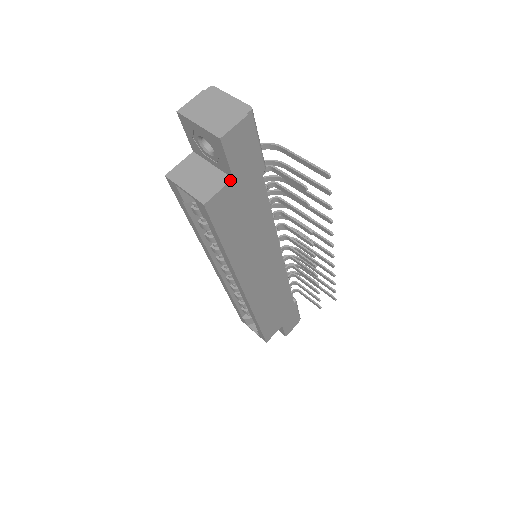
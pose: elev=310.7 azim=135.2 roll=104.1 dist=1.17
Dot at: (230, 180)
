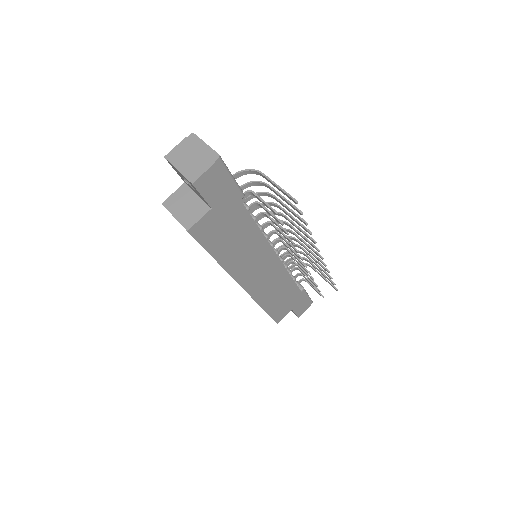
Dot at: (209, 210)
